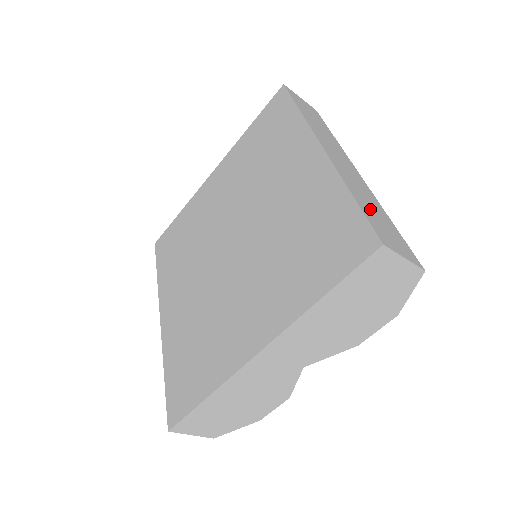
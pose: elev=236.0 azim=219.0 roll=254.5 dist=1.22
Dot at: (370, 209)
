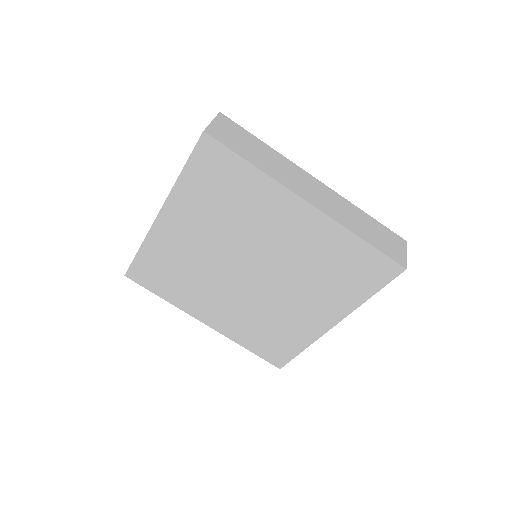
Dot at: (370, 234)
